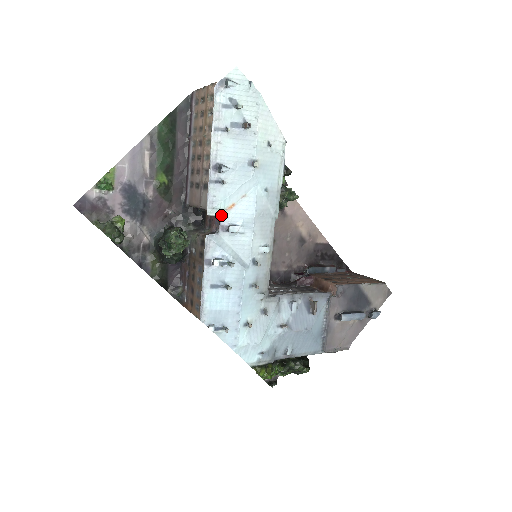
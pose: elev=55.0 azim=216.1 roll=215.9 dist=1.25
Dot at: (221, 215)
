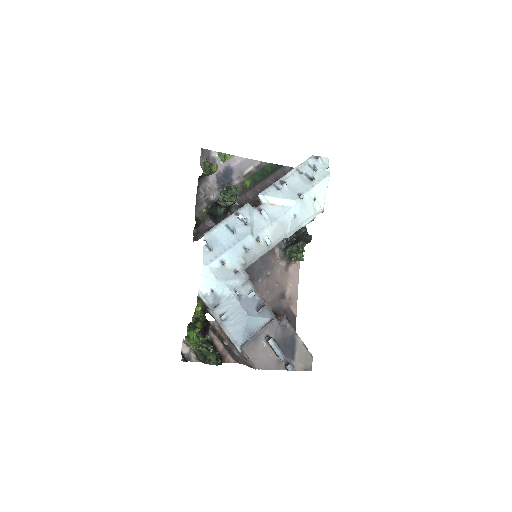
Dot at: (264, 203)
